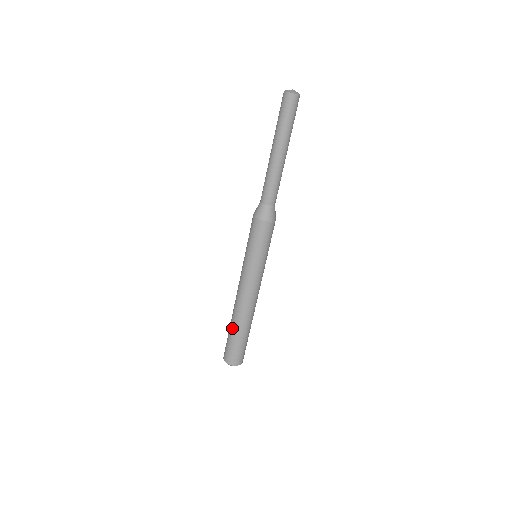
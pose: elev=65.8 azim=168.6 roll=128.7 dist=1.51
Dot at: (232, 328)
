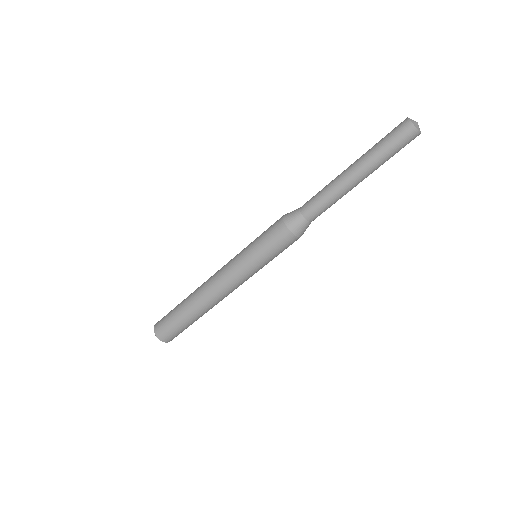
Dot at: (184, 309)
